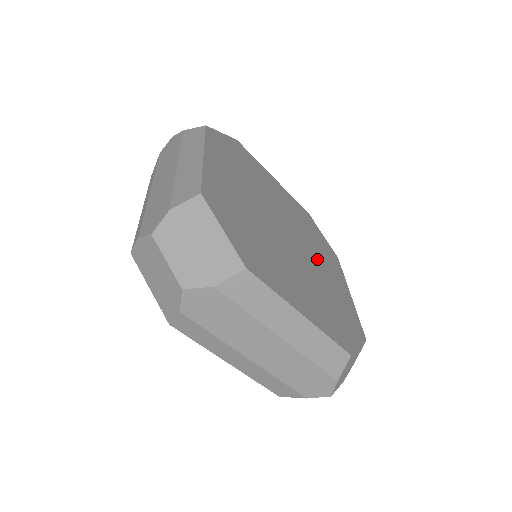
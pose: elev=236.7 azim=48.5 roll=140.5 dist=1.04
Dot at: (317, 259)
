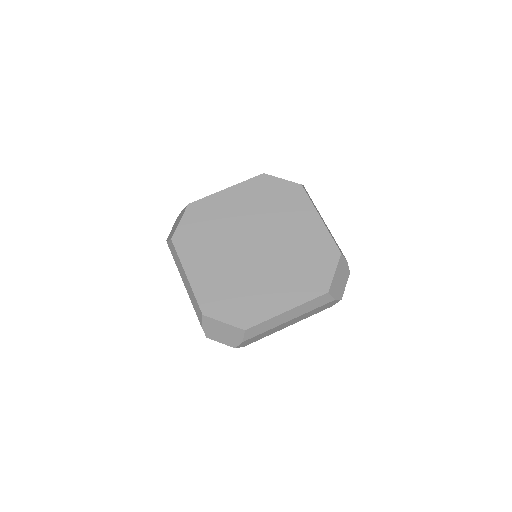
Dot at: (284, 229)
